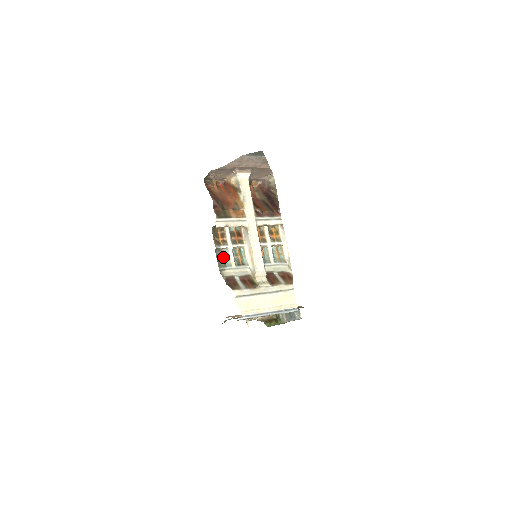
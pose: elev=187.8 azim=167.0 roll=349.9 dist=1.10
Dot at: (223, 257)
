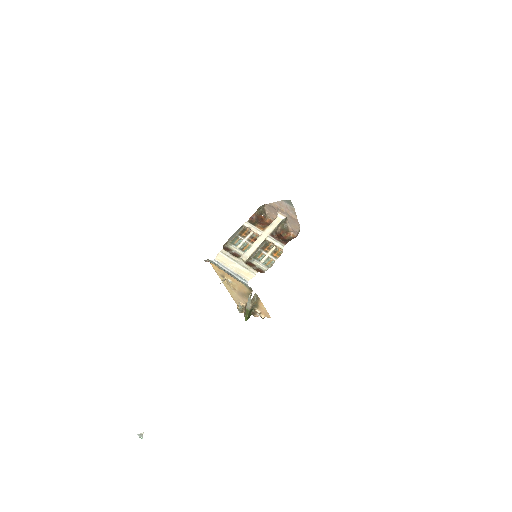
Dot at: (237, 242)
